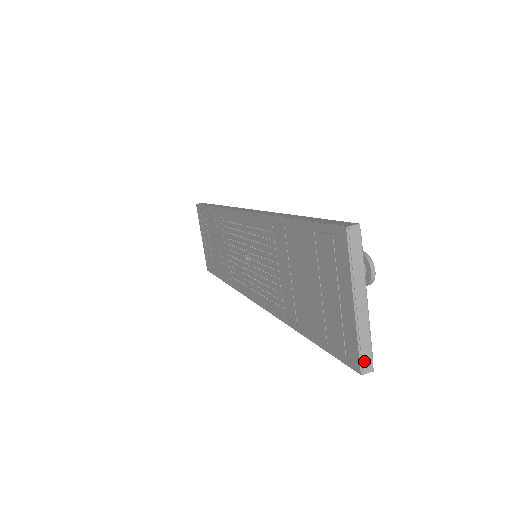
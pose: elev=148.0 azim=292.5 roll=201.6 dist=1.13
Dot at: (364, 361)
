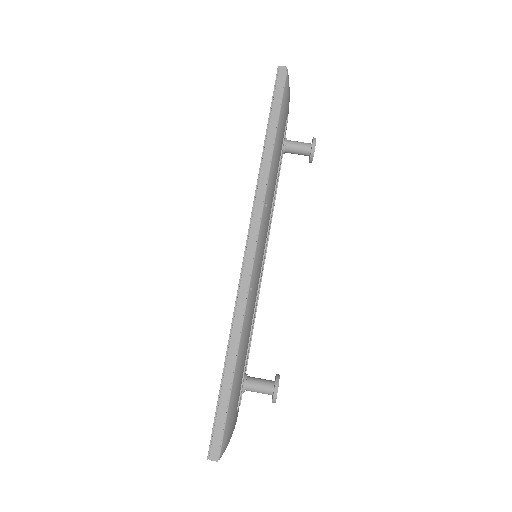
Dot at: occluded
